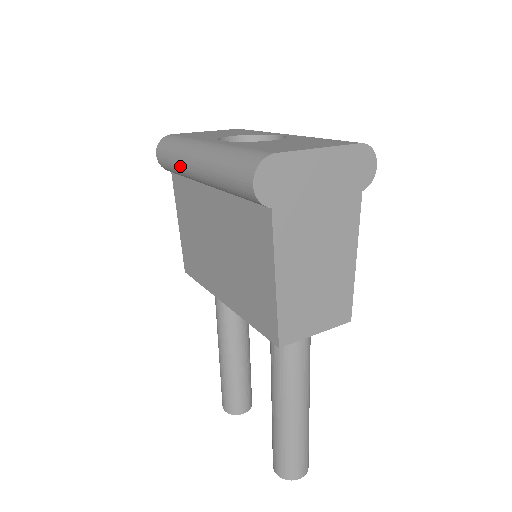
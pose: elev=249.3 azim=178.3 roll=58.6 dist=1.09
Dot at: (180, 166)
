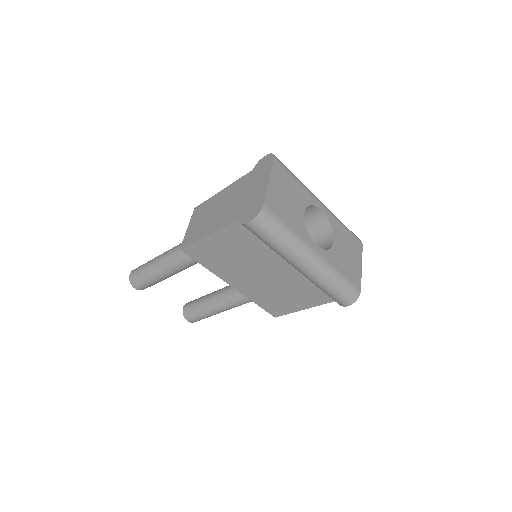
Dot at: (283, 254)
